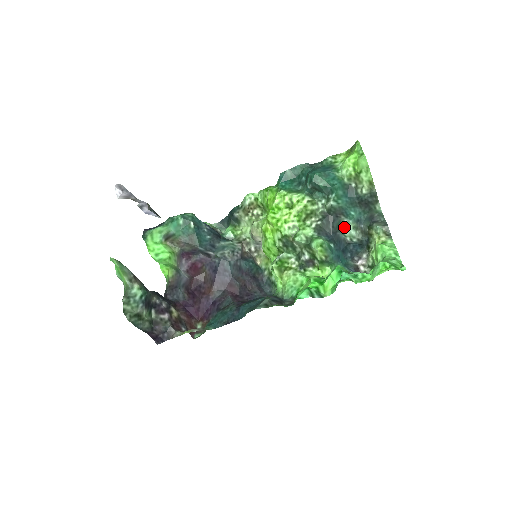
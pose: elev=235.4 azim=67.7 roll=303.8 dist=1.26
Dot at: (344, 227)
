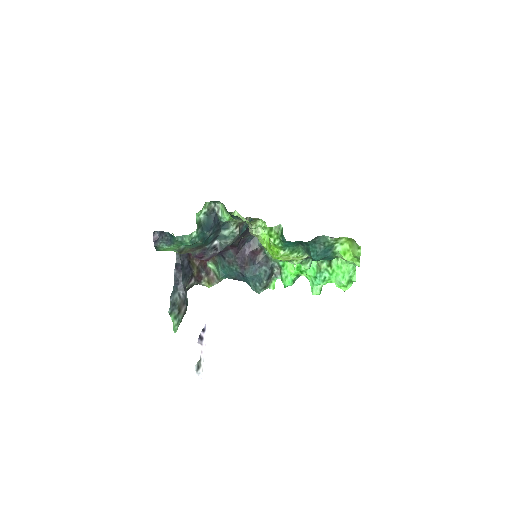
Dot at: occluded
